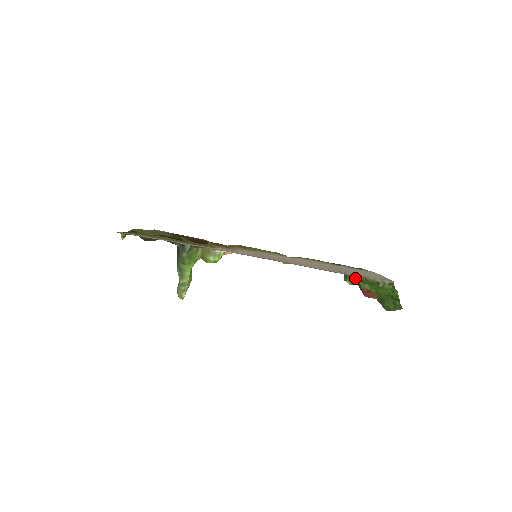
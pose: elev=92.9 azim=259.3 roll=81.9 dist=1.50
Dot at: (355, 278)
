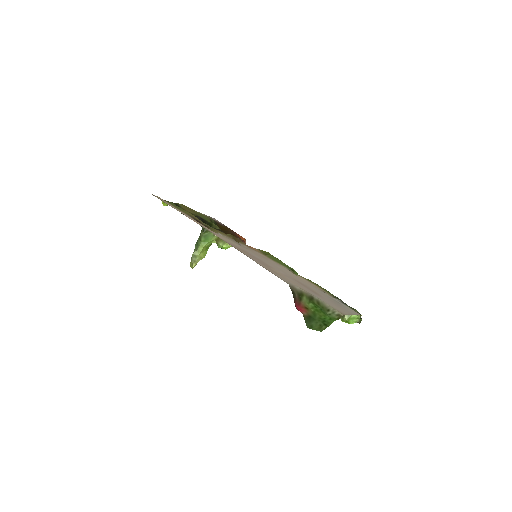
Dot at: (302, 293)
